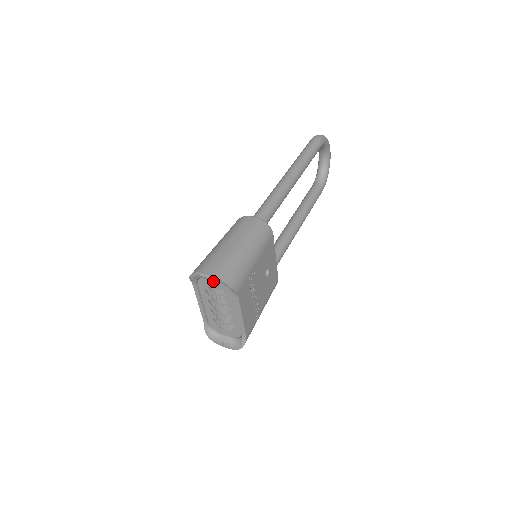
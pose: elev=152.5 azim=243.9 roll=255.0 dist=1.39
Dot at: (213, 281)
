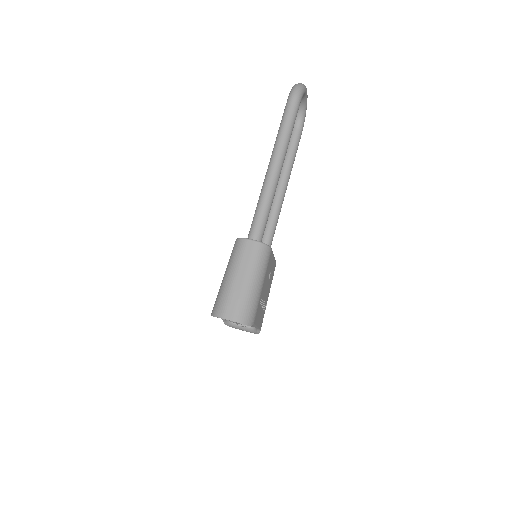
Dot at: occluded
